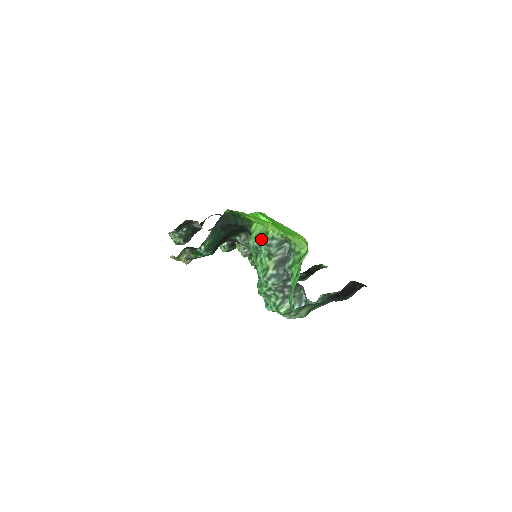
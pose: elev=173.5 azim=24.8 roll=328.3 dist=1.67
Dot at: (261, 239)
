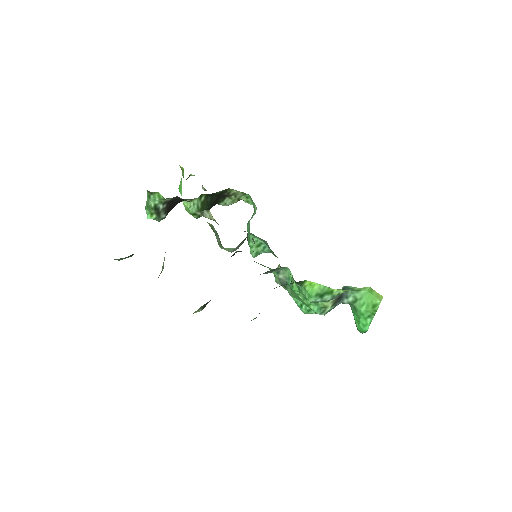
Dot at: (325, 297)
